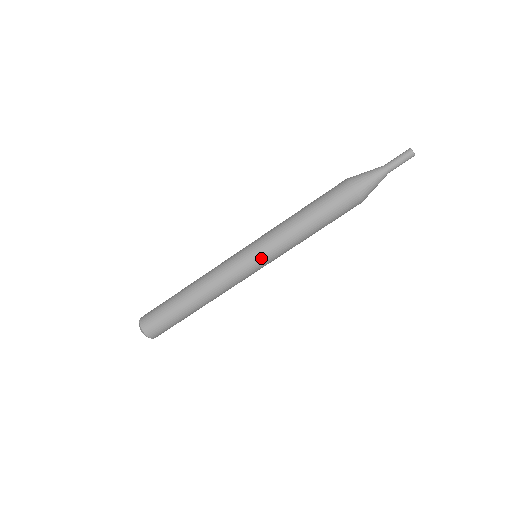
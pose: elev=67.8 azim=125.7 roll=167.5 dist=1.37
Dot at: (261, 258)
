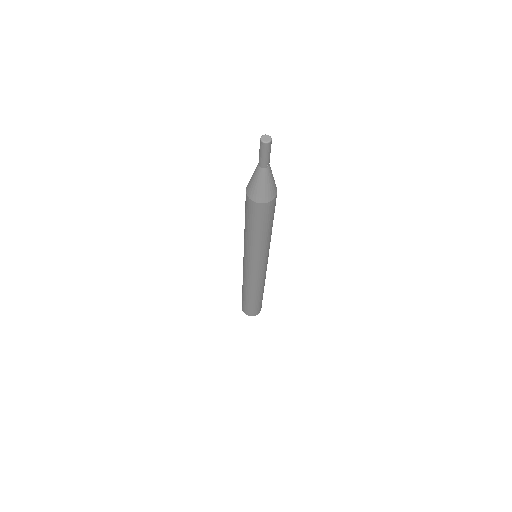
Dot at: (262, 263)
